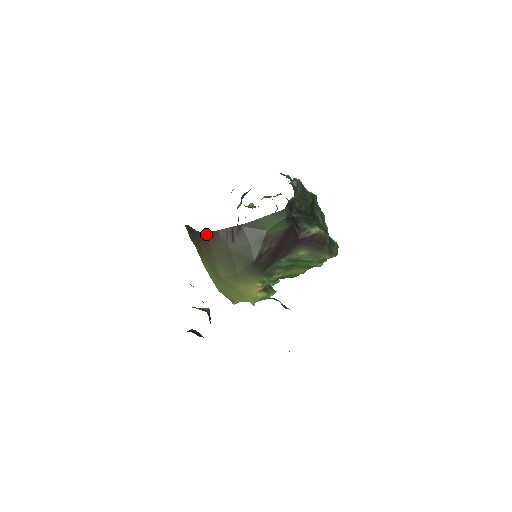
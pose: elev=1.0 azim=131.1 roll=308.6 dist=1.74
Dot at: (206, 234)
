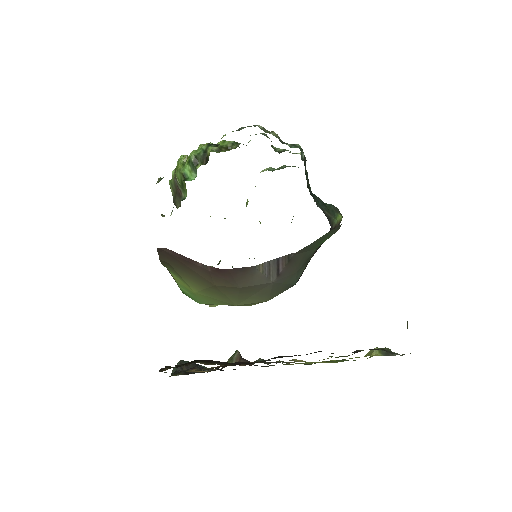
Dot at: (231, 271)
